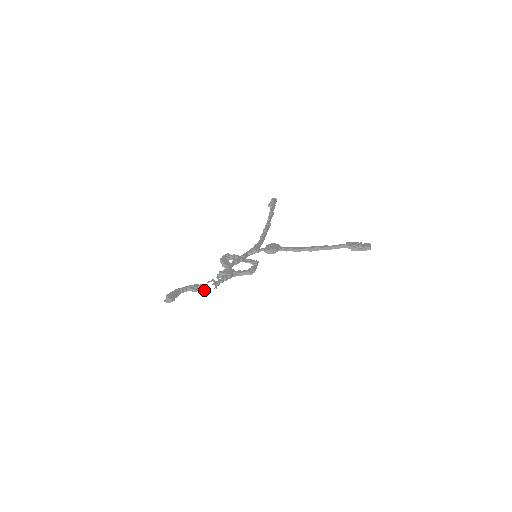
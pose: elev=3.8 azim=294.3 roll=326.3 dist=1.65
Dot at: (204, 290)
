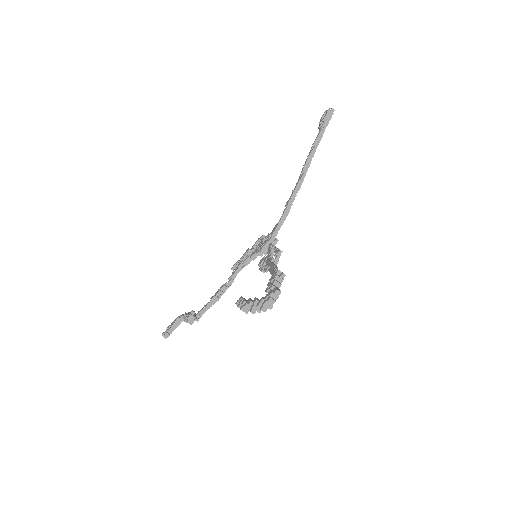
Dot at: (190, 323)
